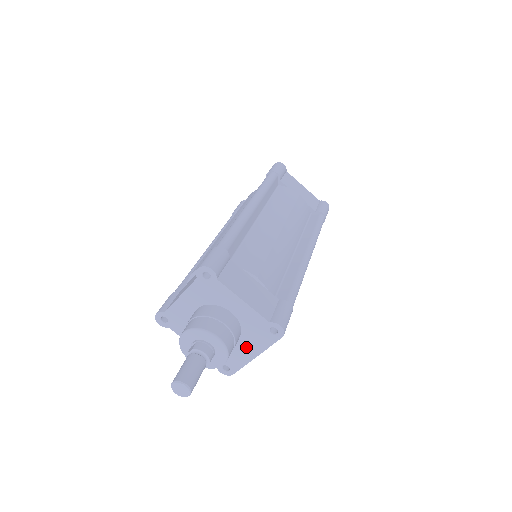
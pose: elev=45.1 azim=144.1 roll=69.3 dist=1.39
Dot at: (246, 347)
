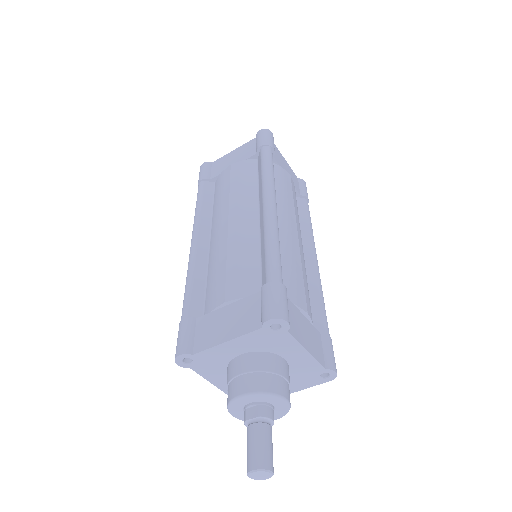
Dot at: occluded
